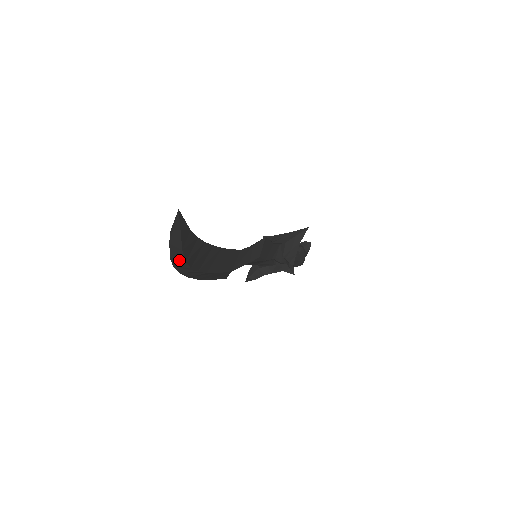
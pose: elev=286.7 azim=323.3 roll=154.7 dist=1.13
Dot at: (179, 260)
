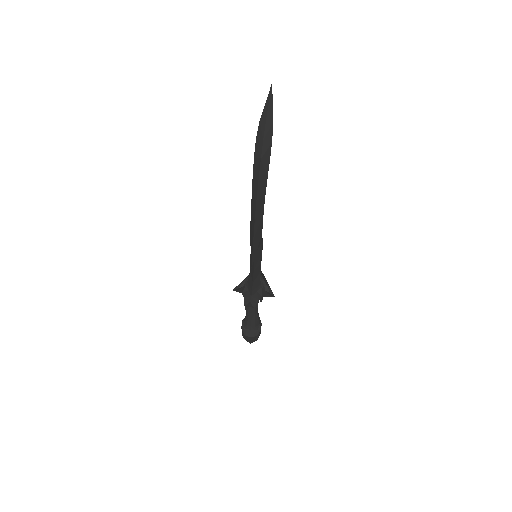
Dot at: (268, 141)
